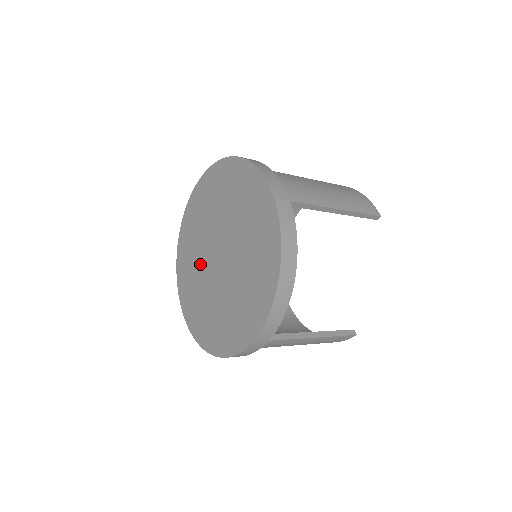
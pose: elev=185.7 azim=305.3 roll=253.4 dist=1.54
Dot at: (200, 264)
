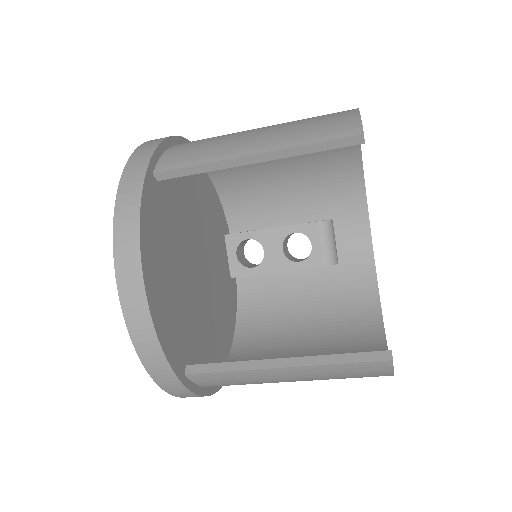
Dot at: occluded
